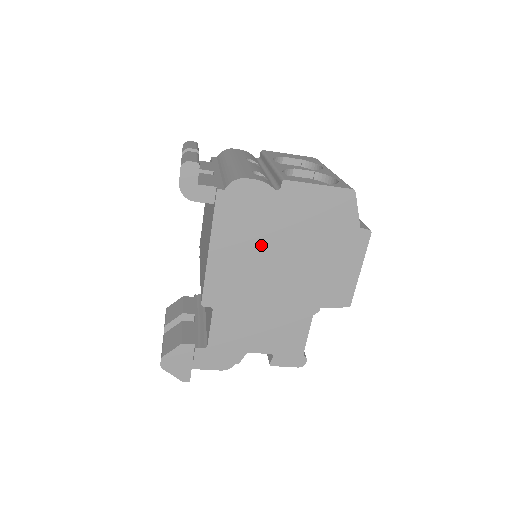
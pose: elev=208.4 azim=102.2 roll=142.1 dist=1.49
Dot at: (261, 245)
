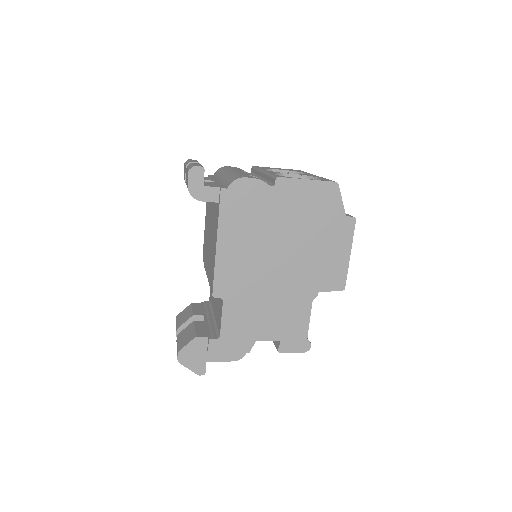
Dot at: (262, 237)
